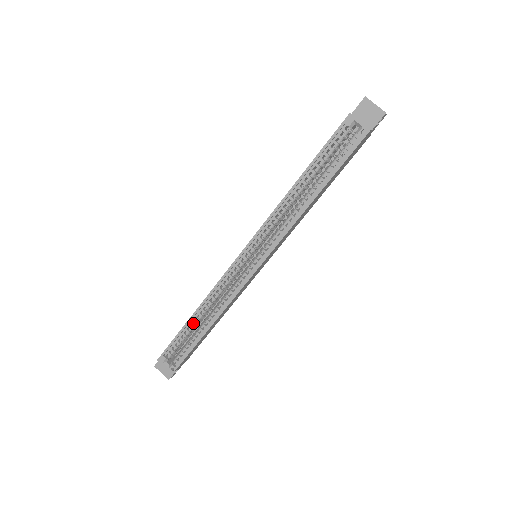
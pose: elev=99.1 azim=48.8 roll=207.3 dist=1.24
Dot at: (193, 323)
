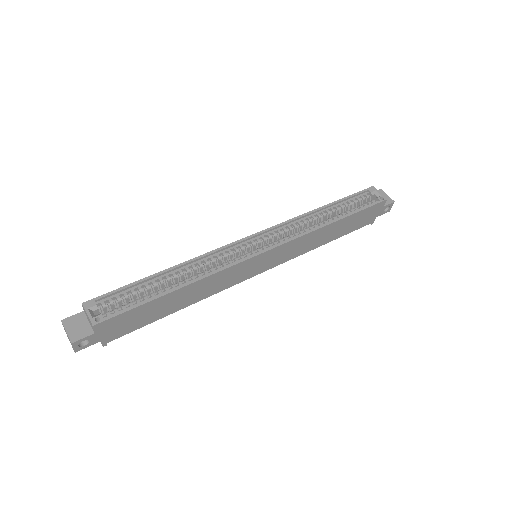
Dot at: (160, 279)
